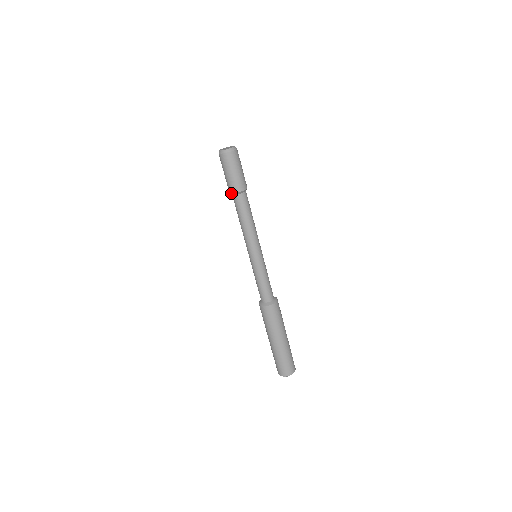
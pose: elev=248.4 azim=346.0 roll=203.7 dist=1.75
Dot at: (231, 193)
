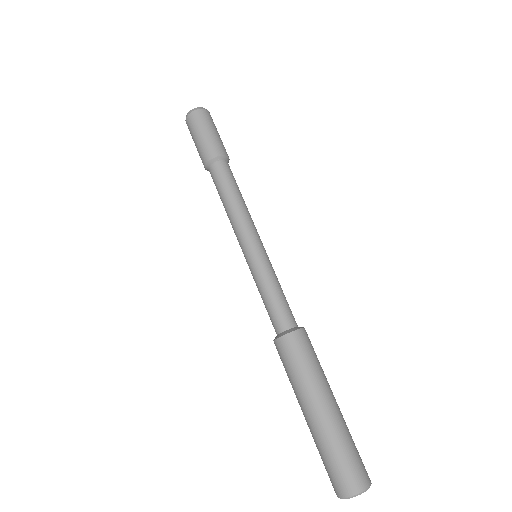
Dot at: (209, 160)
